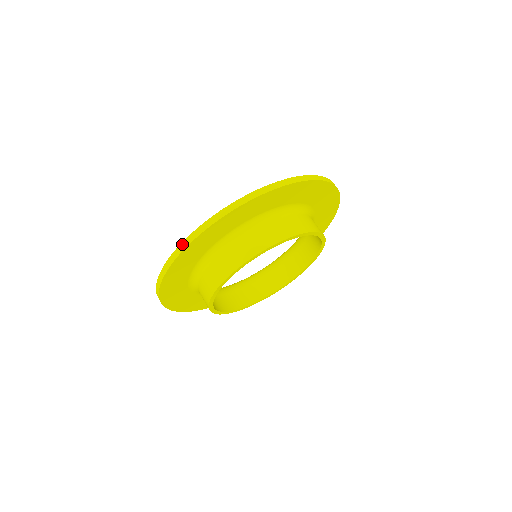
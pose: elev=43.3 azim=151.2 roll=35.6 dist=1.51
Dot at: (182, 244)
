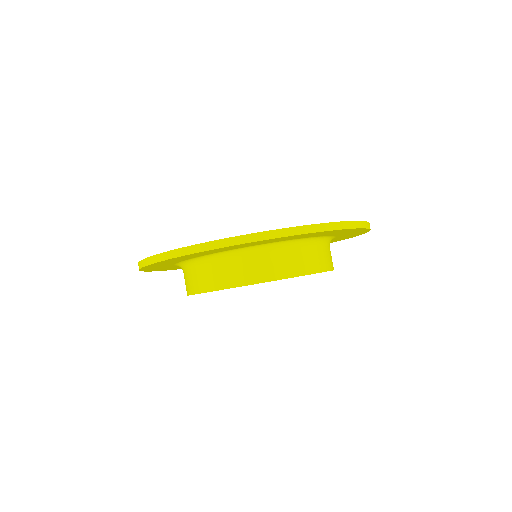
Dot at: (158, 255)
